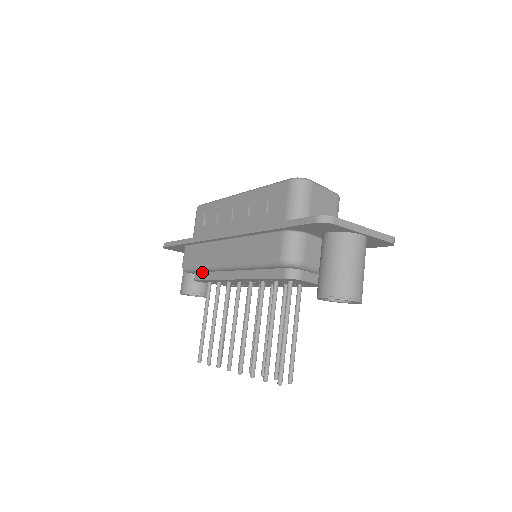
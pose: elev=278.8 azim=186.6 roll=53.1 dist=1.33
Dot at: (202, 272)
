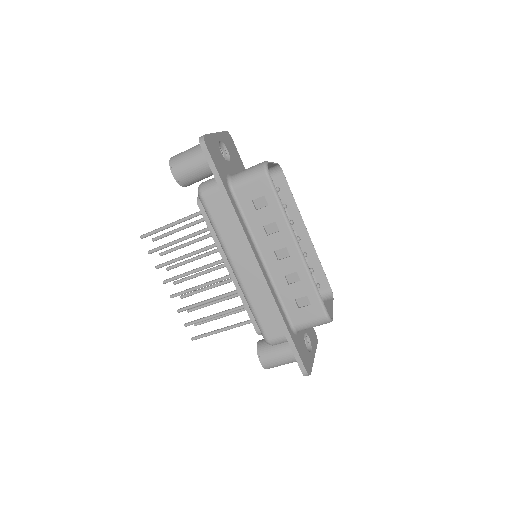
Dot at: occluded
